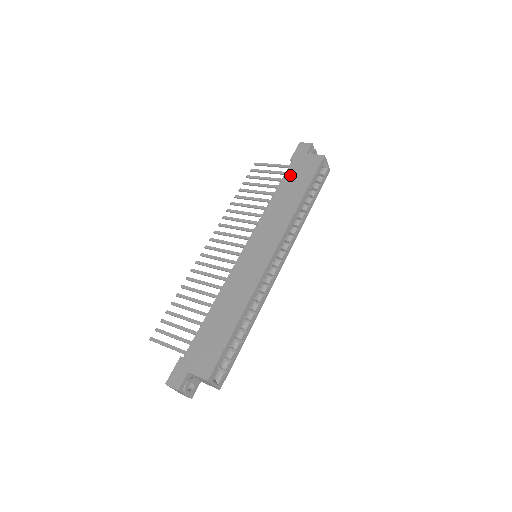
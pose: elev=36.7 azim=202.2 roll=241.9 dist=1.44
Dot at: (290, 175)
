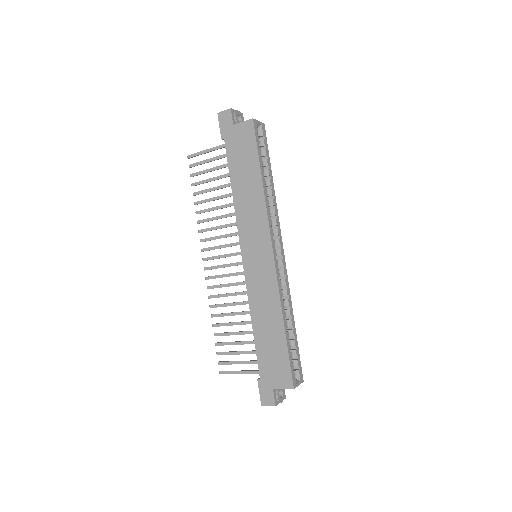
Dot at: (233, 158)
